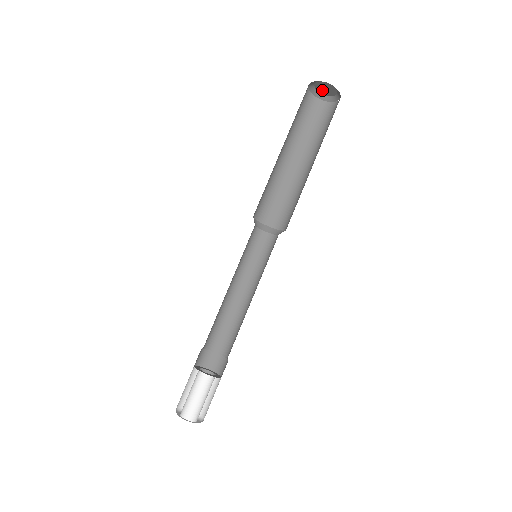
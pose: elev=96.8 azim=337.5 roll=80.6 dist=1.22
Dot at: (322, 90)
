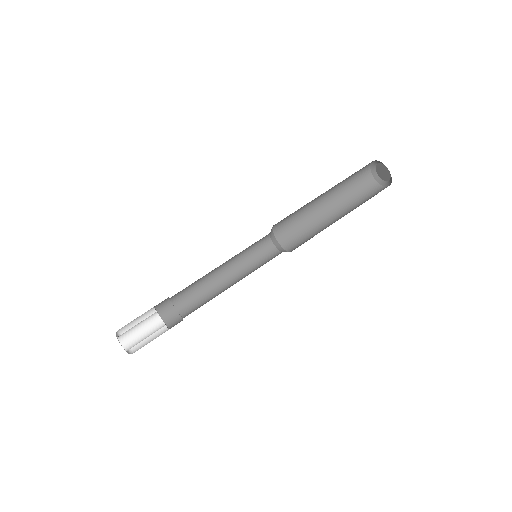
Dot at: (381, 173)
